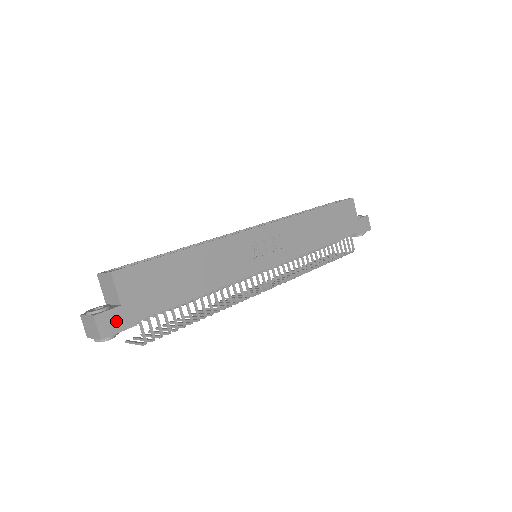
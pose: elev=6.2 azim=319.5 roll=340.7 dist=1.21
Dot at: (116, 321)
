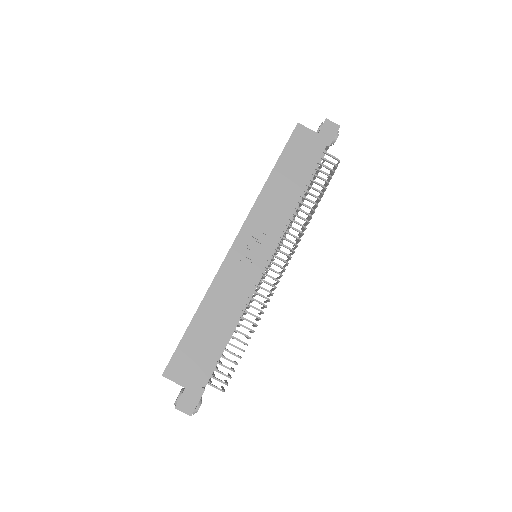
Dot at: (190, 399)
